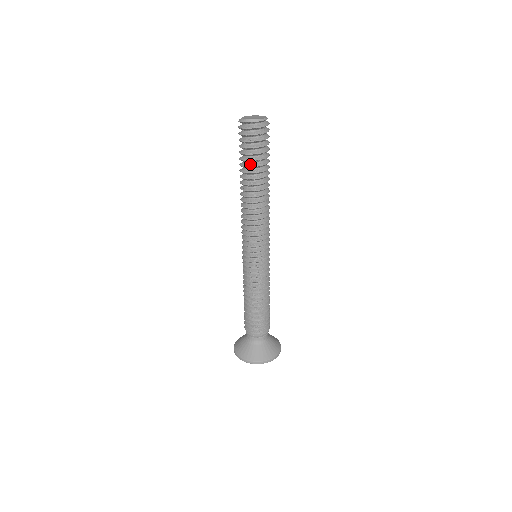
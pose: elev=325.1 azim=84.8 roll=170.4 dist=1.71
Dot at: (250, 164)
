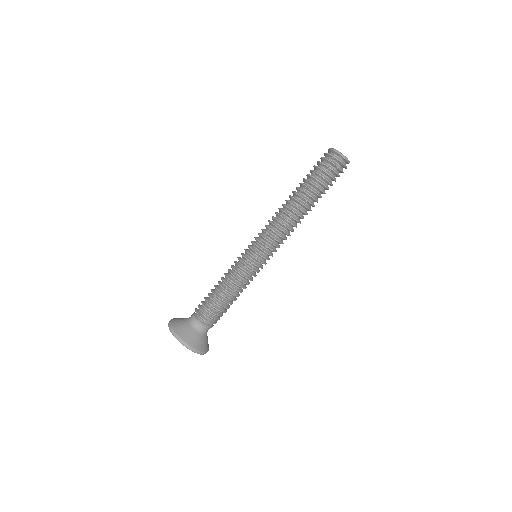
Dot at: (322, 188)
